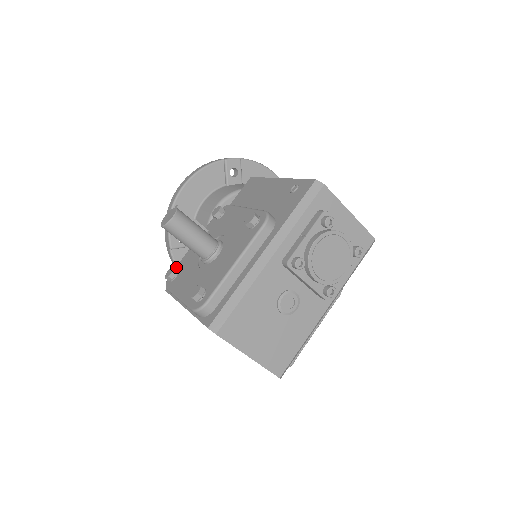
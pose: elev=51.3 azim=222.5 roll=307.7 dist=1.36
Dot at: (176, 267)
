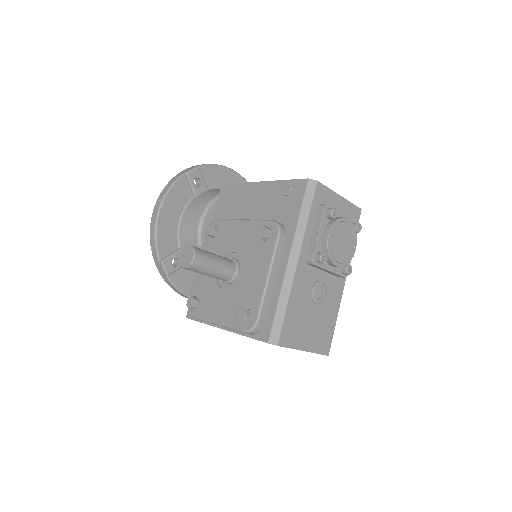
Dot at: (191, 294)
